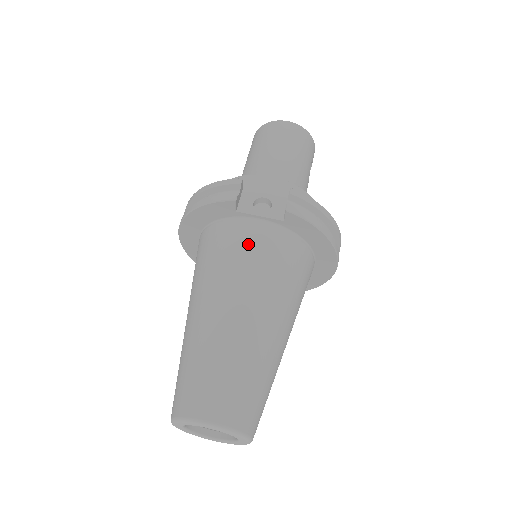
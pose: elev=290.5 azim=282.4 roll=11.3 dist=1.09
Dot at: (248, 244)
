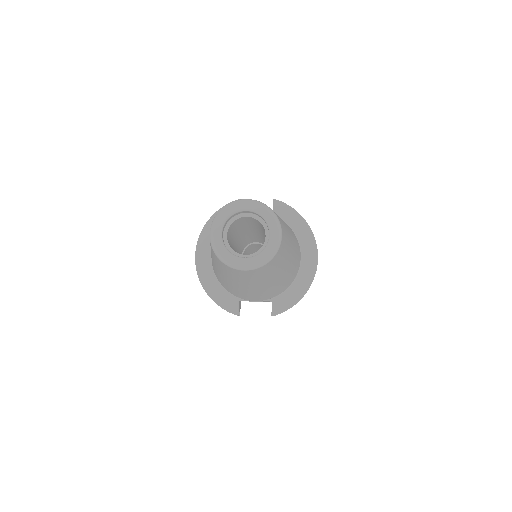
Dot at: occluded
